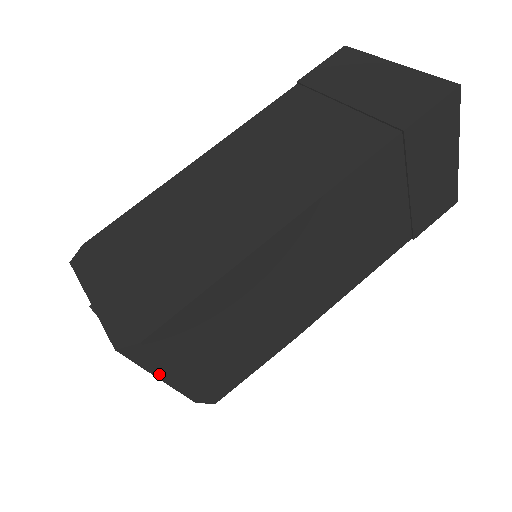
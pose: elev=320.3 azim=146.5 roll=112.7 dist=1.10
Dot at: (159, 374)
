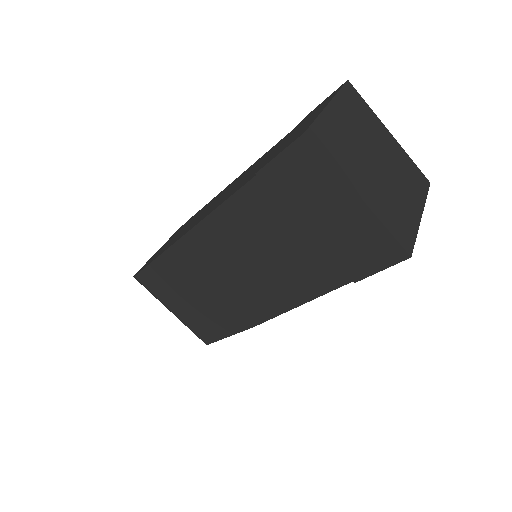
Dot at: occluded
